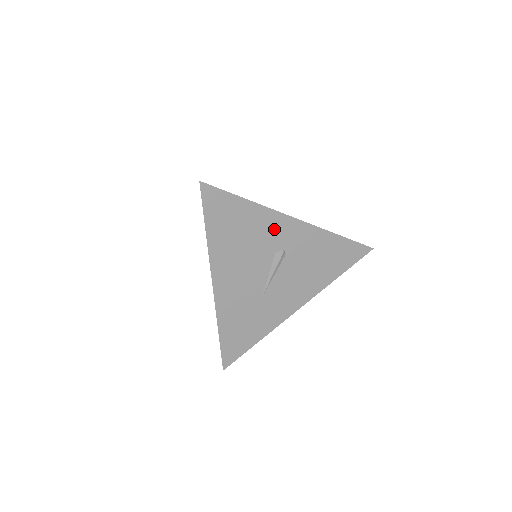
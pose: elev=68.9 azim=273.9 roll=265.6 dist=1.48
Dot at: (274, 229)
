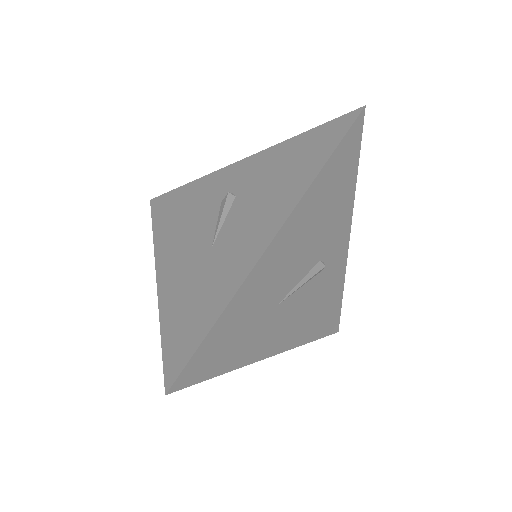
Dot at: (338, 232)
